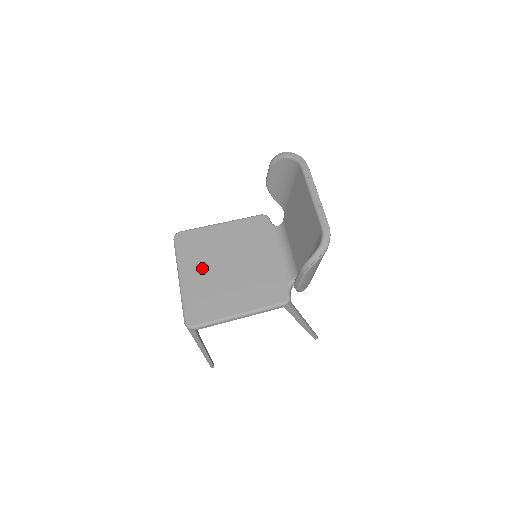
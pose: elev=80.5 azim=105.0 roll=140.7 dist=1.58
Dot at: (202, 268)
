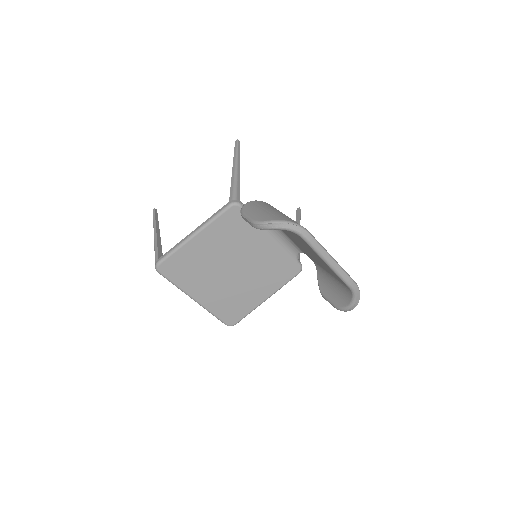
Dot at: (209, 284)
